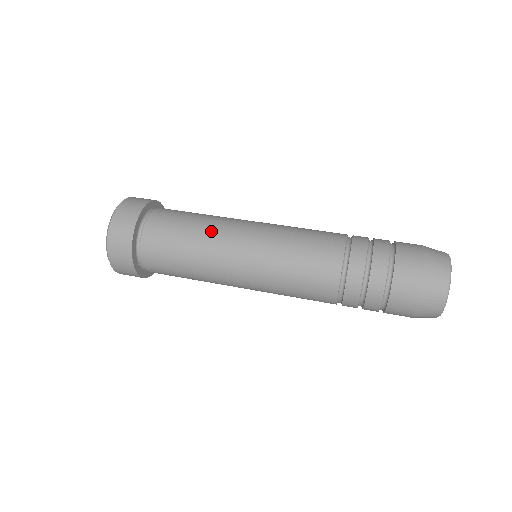
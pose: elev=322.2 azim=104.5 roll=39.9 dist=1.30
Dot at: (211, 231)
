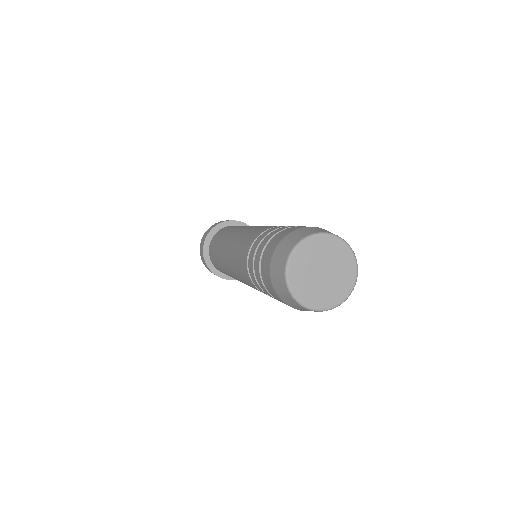
Dot at: occluded
